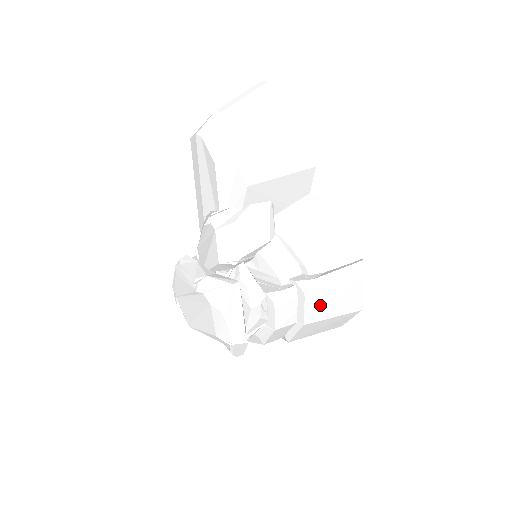
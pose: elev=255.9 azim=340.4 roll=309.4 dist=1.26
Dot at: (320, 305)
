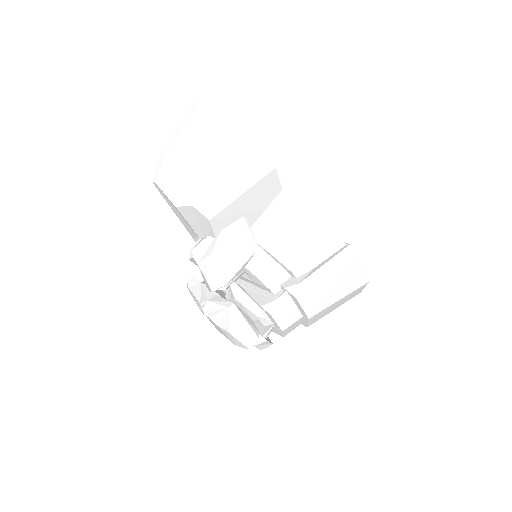
Dot at: (318, 298)
